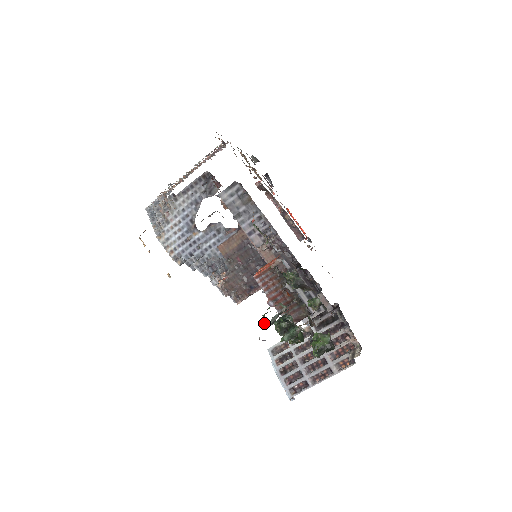
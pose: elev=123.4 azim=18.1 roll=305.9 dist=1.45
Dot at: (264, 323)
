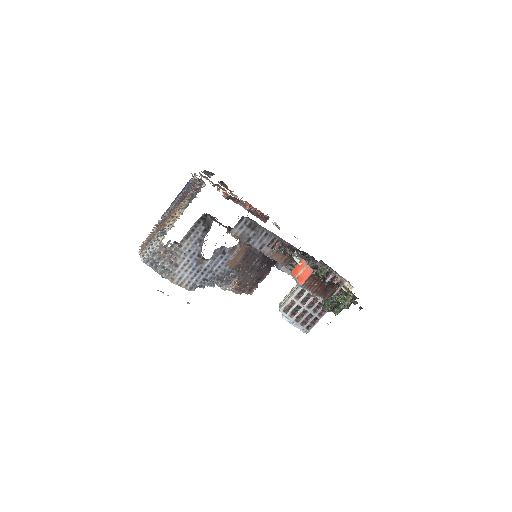
Dot at: occluded
